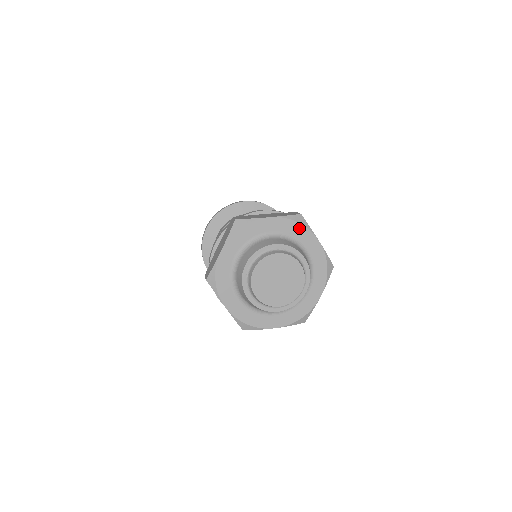
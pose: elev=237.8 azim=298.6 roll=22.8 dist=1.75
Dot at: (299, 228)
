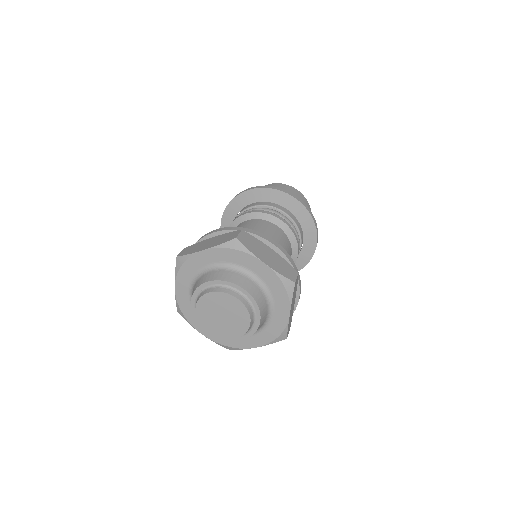
Dot at: (282, 292)
